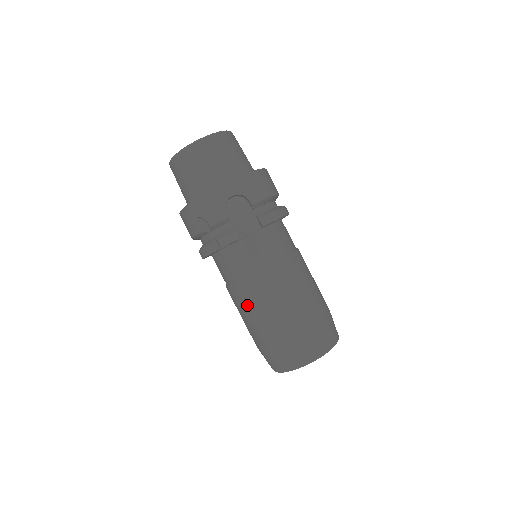
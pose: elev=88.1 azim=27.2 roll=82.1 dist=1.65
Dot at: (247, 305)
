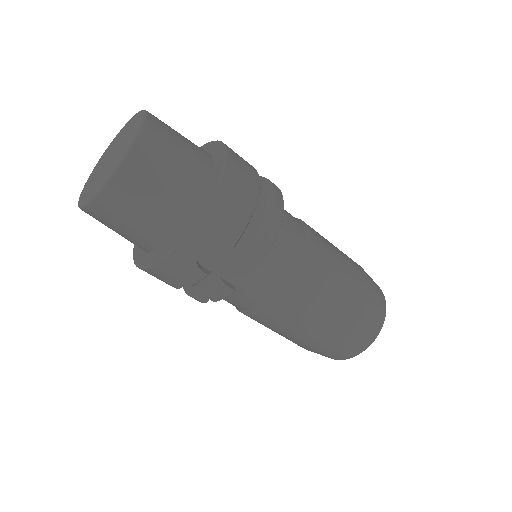
Dot at: (271, 328)
